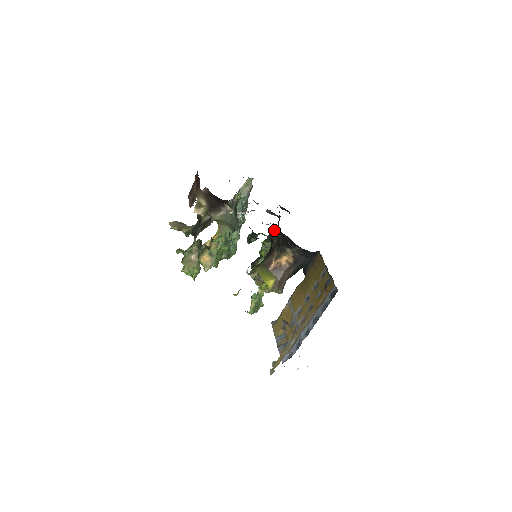
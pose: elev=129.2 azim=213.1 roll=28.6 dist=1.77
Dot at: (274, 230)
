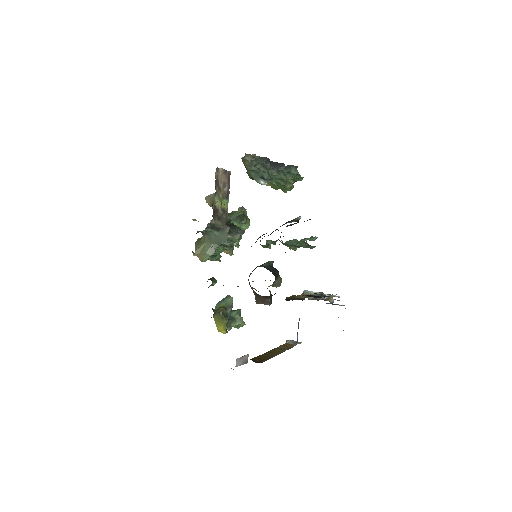
Dot at: occluded
